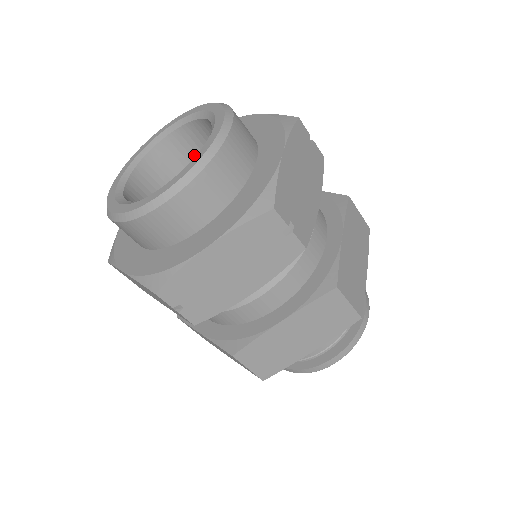
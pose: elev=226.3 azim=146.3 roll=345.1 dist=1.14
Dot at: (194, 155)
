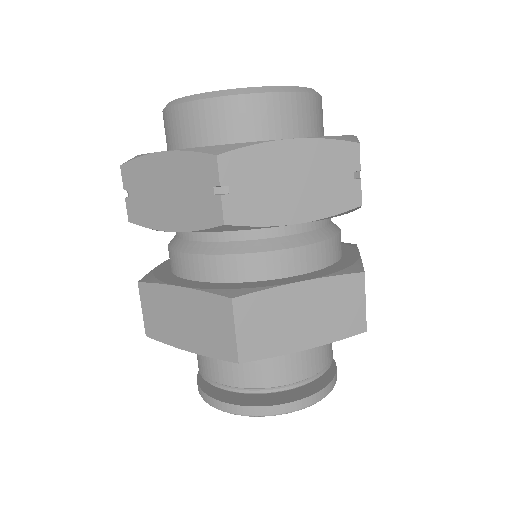
Dot at: occluded
